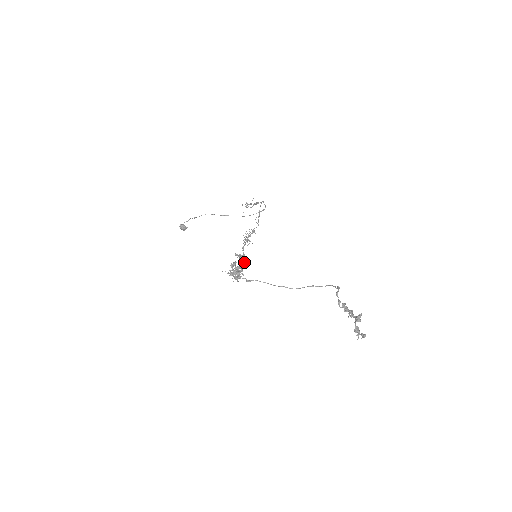
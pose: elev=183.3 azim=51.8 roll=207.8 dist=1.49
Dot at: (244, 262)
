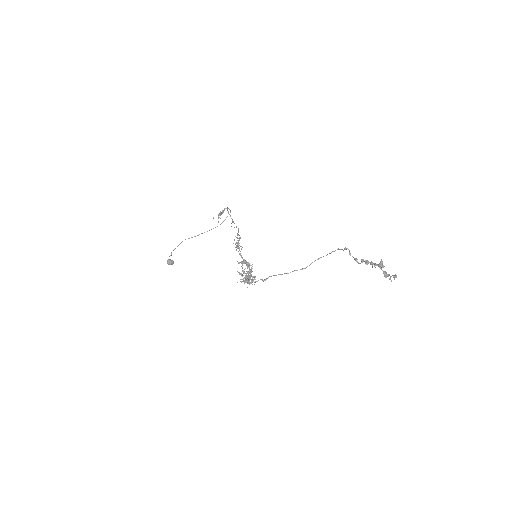
Dot at: (249, 266)
